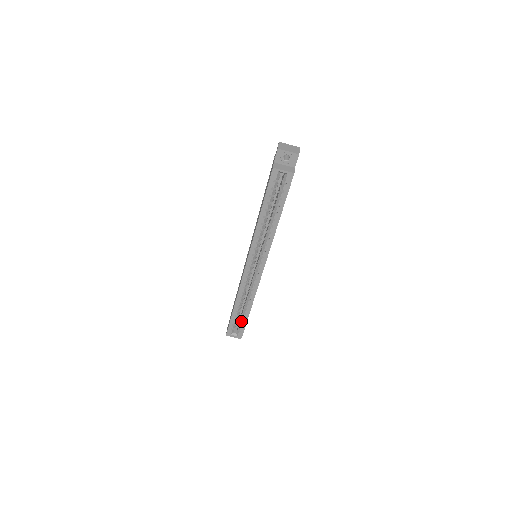
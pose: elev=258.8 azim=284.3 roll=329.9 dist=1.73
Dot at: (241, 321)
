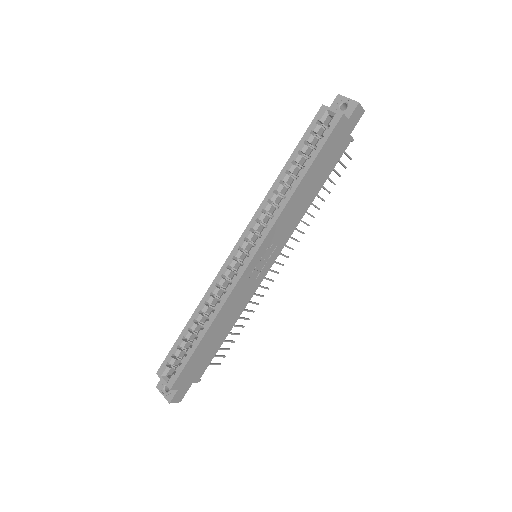
Dot at: (186, 355)
